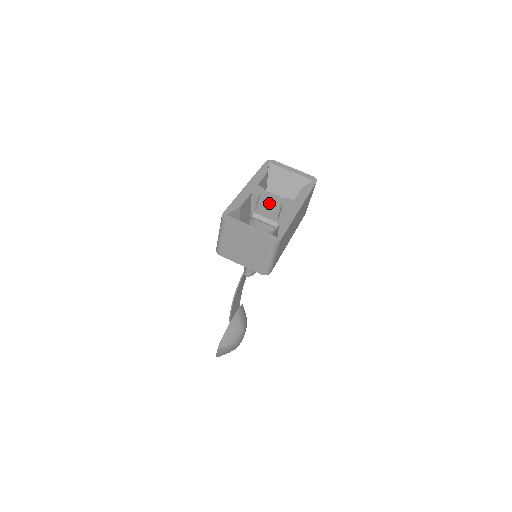
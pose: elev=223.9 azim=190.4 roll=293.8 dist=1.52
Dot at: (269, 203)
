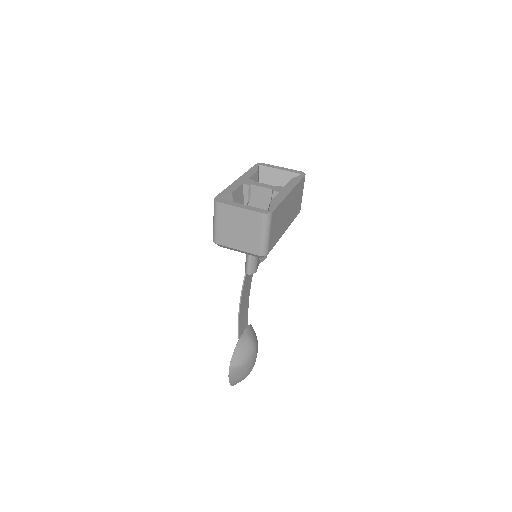
Dot at: (260, 192)
